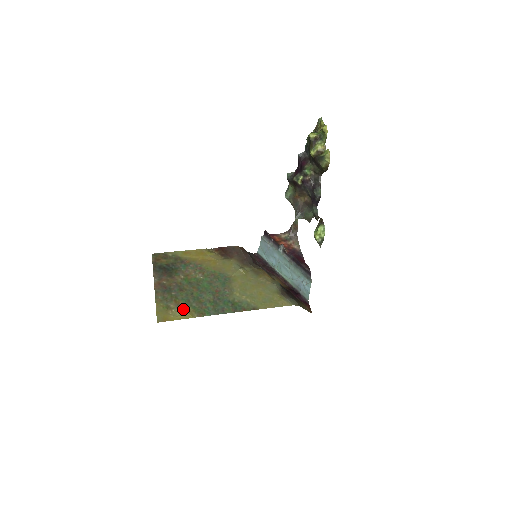
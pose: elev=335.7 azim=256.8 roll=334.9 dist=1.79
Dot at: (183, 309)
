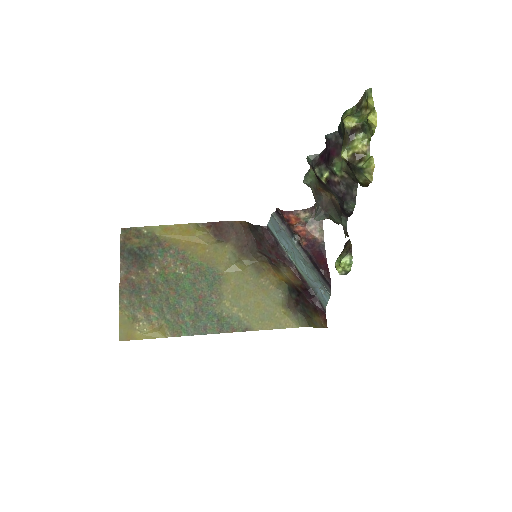
Dot at: (153, 323)
